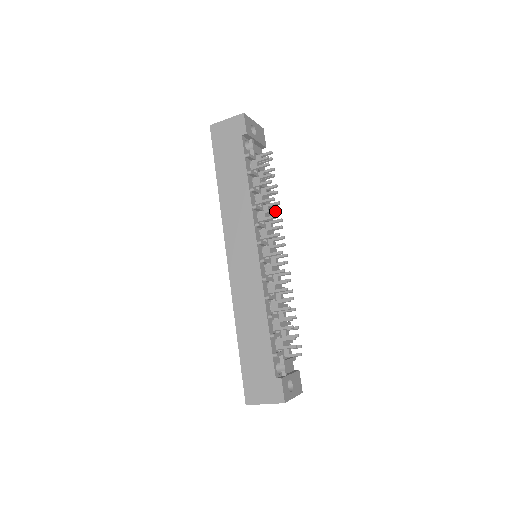
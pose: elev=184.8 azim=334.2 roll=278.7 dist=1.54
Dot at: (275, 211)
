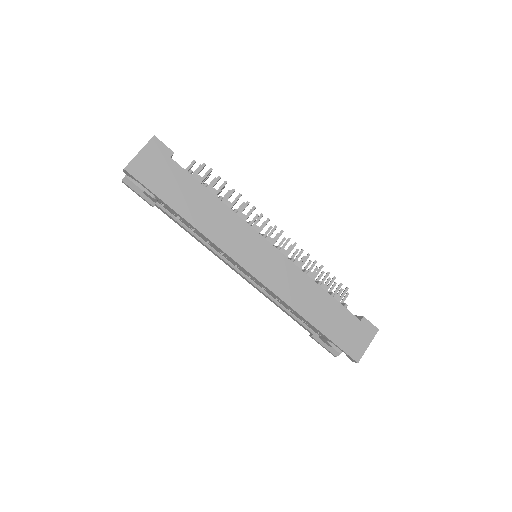
Dot at: (248, 204)
